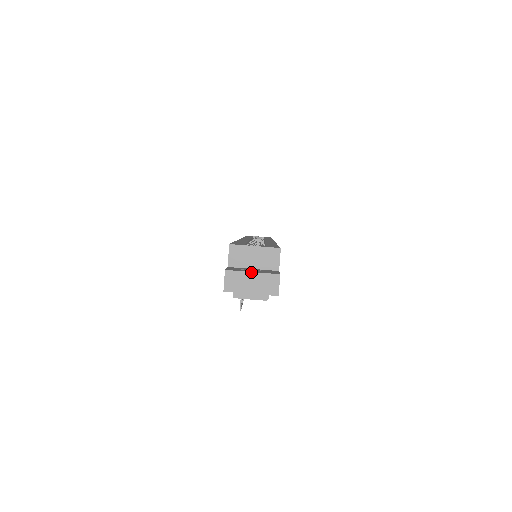
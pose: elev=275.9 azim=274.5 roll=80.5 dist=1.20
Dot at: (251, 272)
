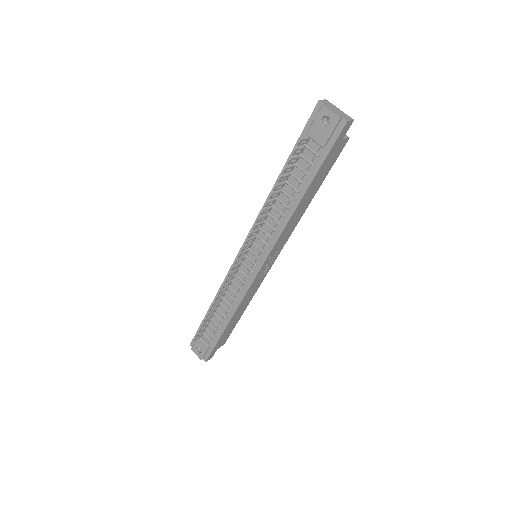
Dot at: (339, 109)
